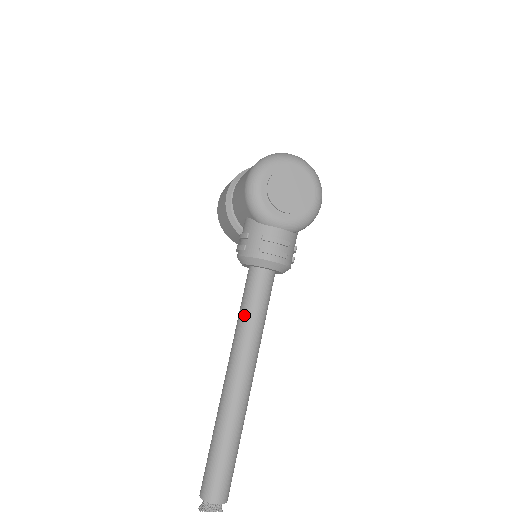
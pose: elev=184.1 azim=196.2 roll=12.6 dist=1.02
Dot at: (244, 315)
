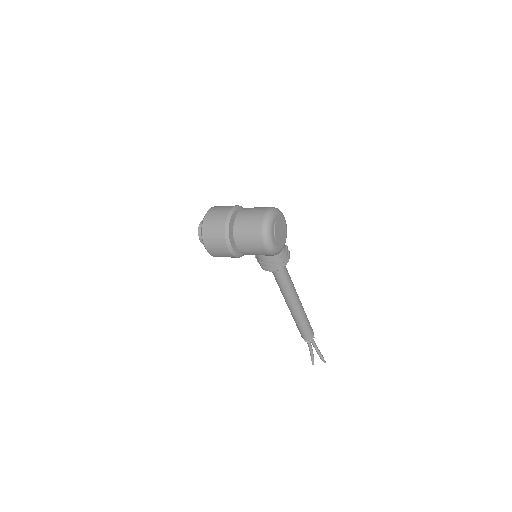
Dot at: (286, 285)
